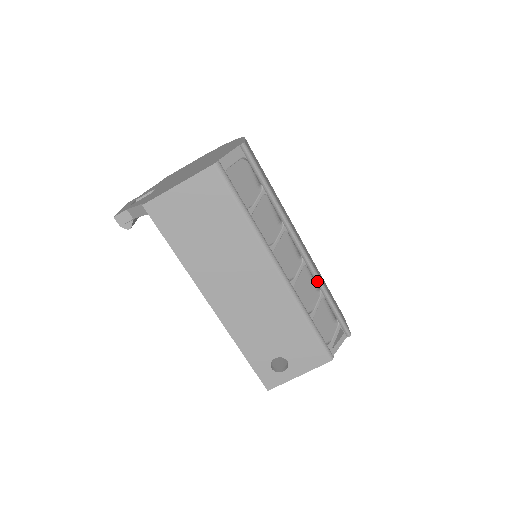
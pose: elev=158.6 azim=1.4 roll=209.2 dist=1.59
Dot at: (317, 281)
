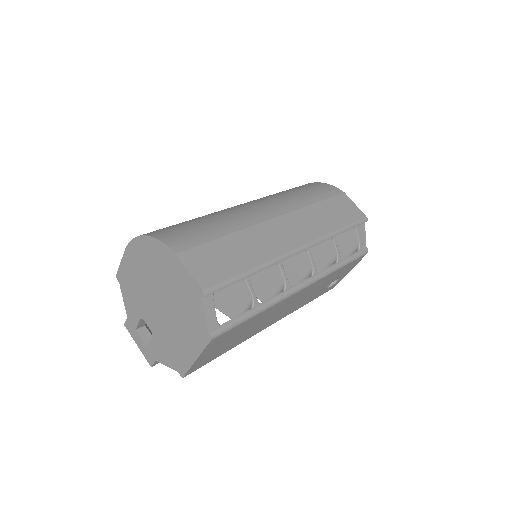
Dot at: occluded
